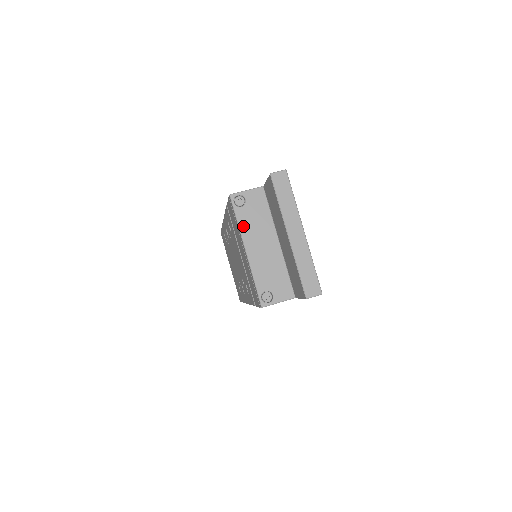
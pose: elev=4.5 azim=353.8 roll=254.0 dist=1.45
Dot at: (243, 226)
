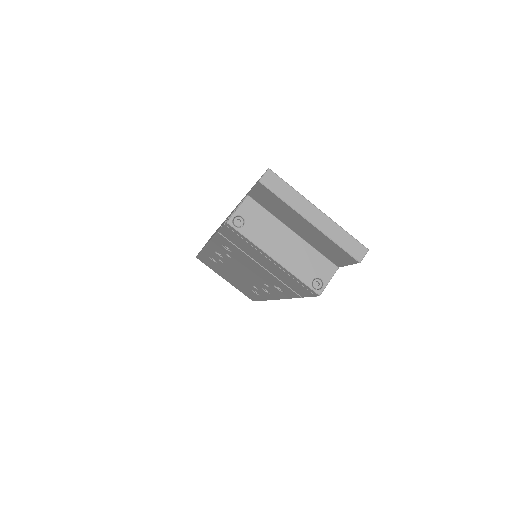
Dot at: (257, 241)
